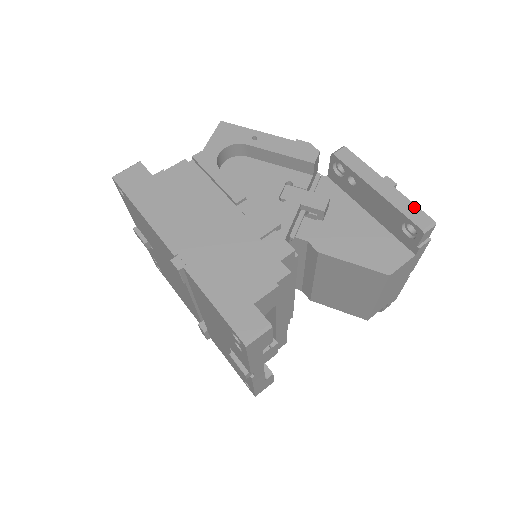
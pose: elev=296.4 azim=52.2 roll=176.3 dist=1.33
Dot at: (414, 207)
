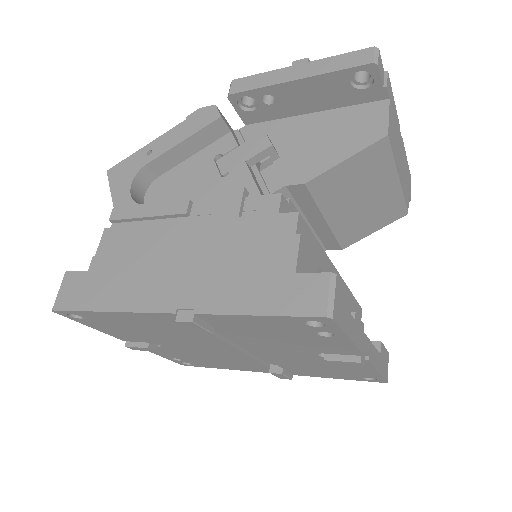
Dot at: (344, 56)
